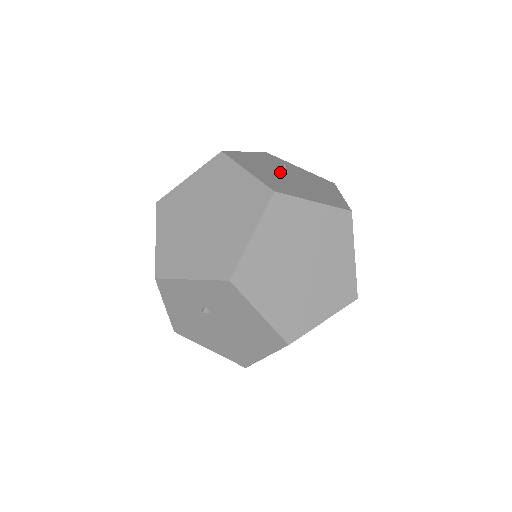
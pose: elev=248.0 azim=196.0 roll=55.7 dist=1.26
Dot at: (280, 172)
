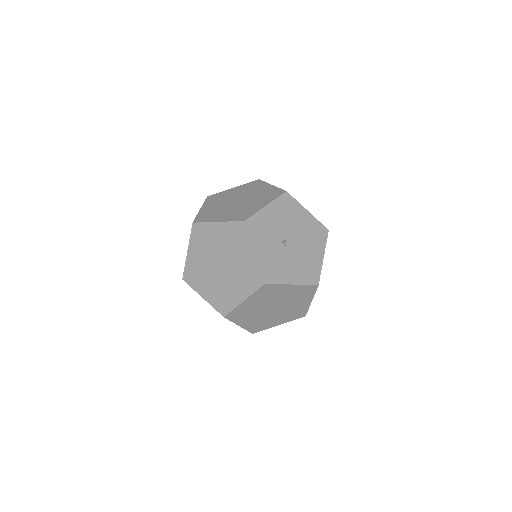
Dot at: (285, 247)
